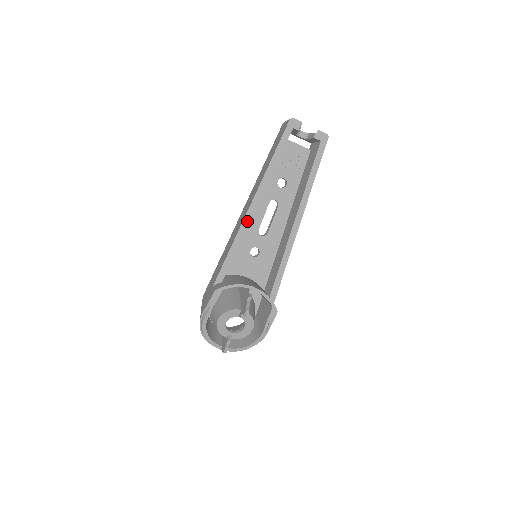
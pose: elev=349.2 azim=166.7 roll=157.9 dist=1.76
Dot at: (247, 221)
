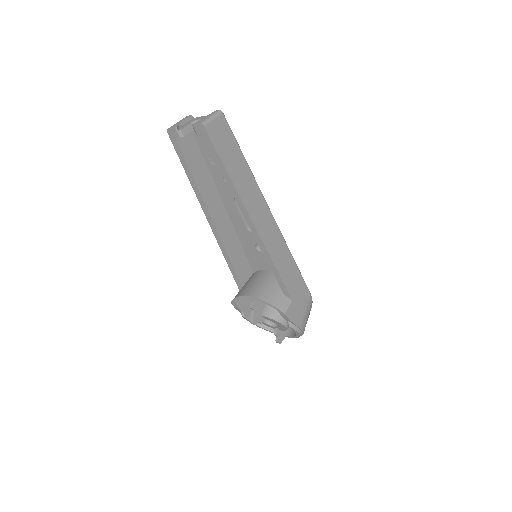
Dot at: (218, 237)
